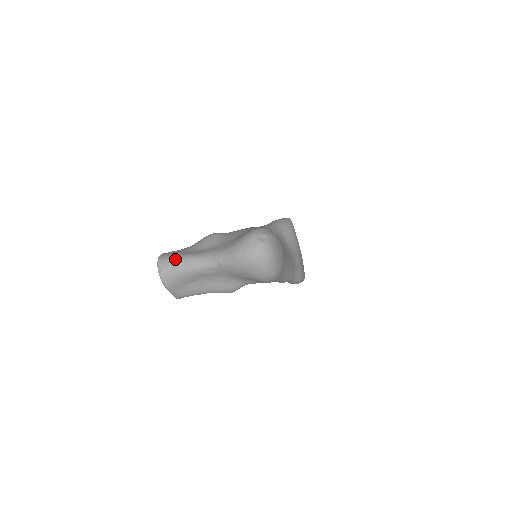
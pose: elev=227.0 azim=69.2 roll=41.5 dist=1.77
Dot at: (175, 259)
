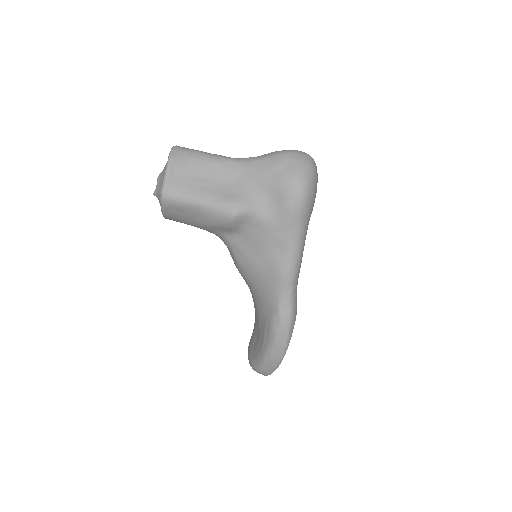
Dot at: occluded
